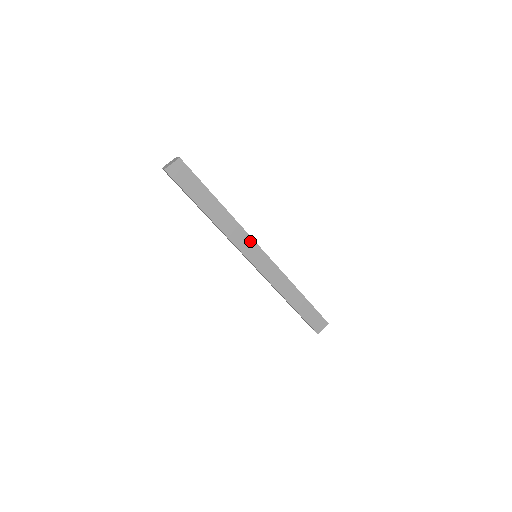
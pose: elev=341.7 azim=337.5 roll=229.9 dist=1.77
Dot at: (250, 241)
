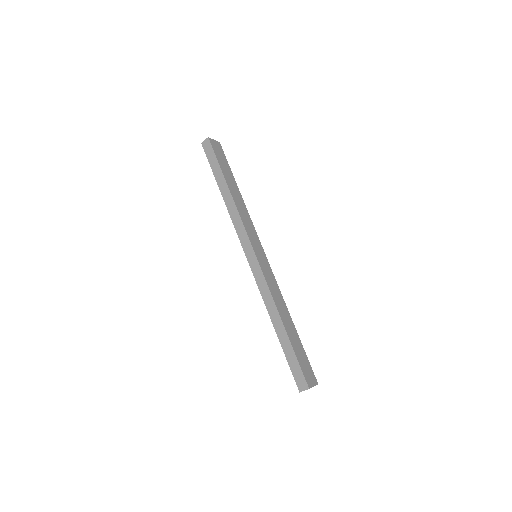
Dot at: (256, 236)
